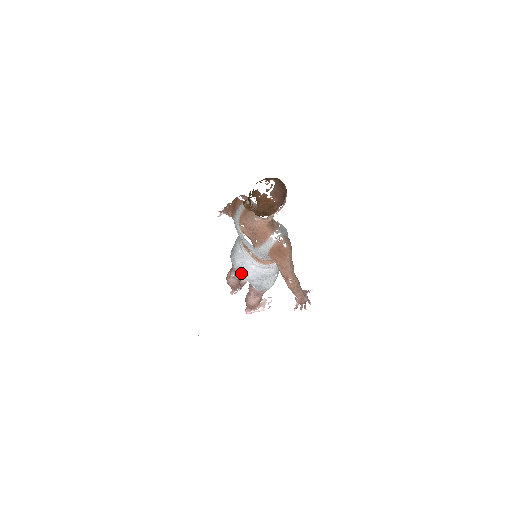
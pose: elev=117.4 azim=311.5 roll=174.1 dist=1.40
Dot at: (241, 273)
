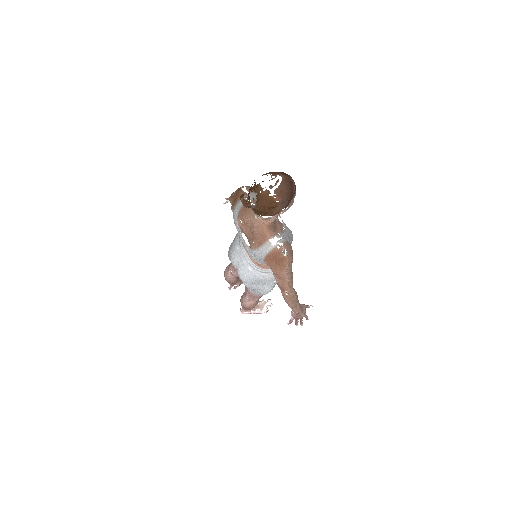
Dot at: occluded
